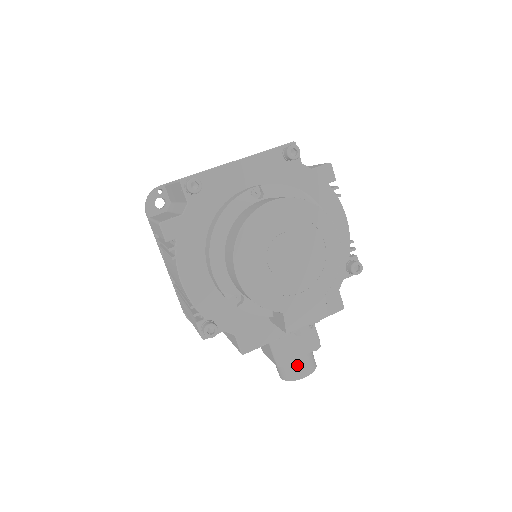
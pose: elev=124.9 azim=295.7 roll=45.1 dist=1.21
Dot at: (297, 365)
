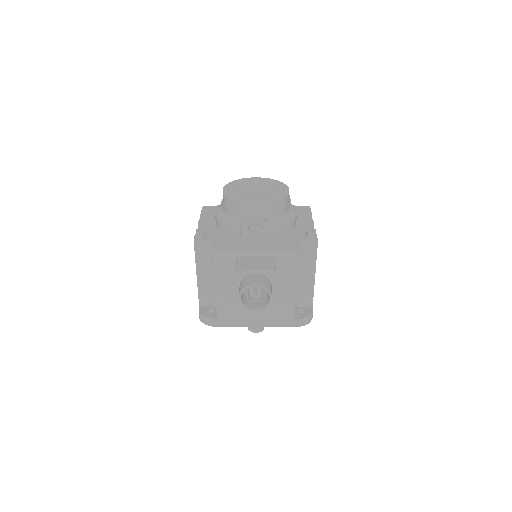
Dot at: (252, 277)
